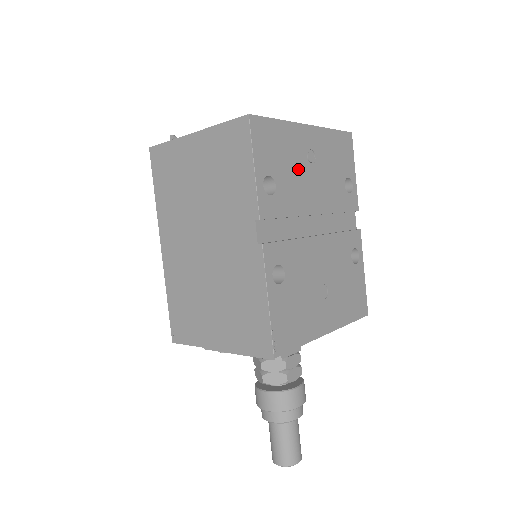
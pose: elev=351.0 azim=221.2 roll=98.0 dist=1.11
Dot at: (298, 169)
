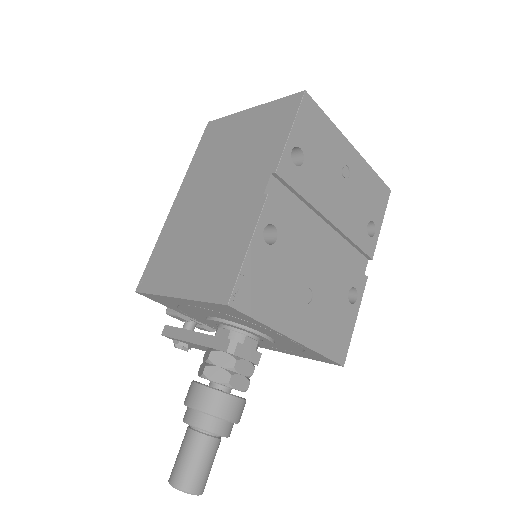
Dot at: (329, 170)
